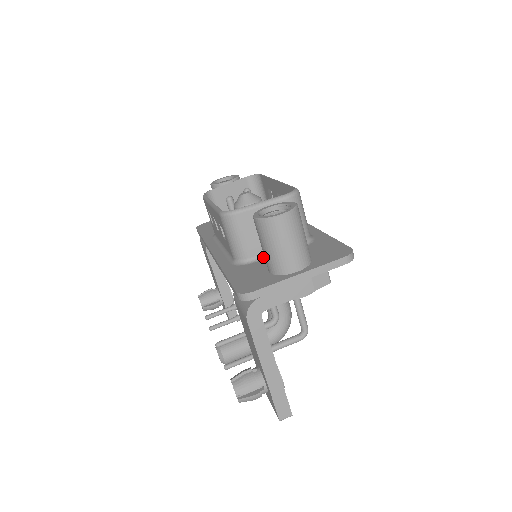
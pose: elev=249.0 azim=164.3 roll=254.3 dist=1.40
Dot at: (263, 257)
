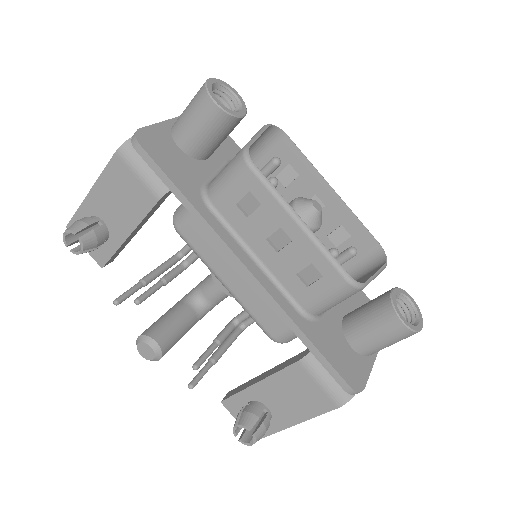
Dot at: (327, 310)
